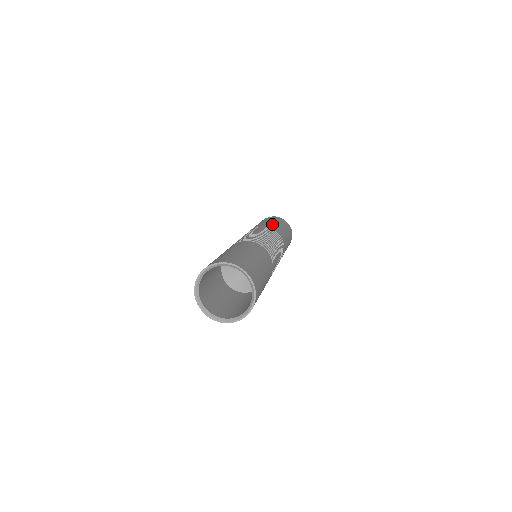
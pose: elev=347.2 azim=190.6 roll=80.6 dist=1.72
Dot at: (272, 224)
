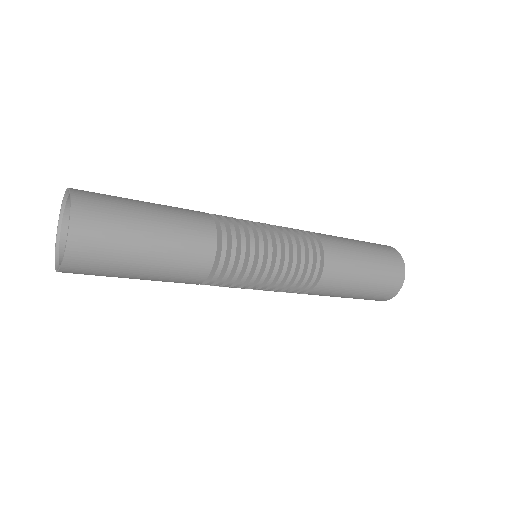
Dot at: (347, 249)
